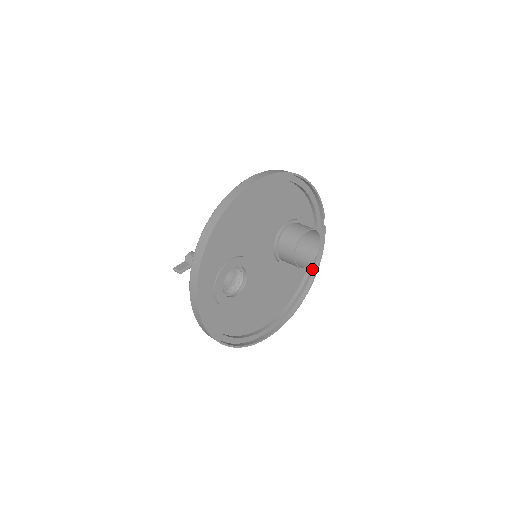
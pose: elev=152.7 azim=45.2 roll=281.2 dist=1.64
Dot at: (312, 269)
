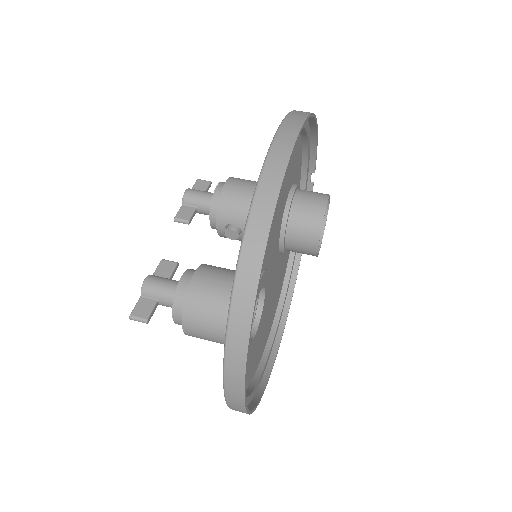
Dot at: occluded
